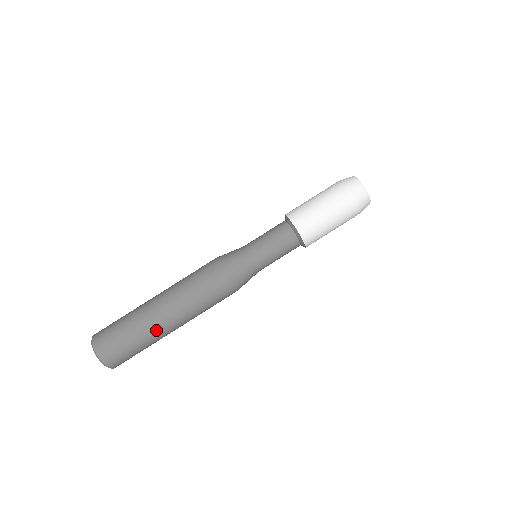
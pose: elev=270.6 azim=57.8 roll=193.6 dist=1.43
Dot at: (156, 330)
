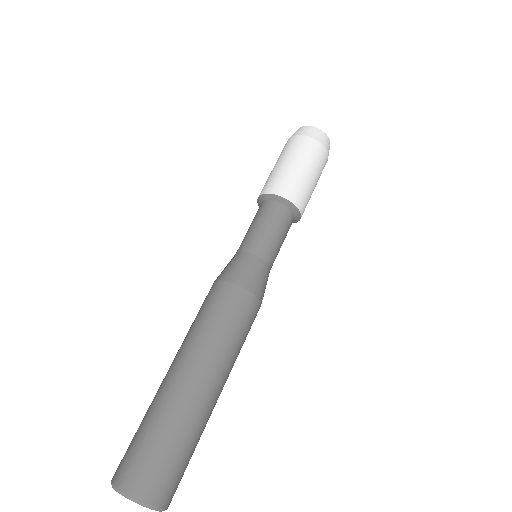
Dot at: (168, 394)
